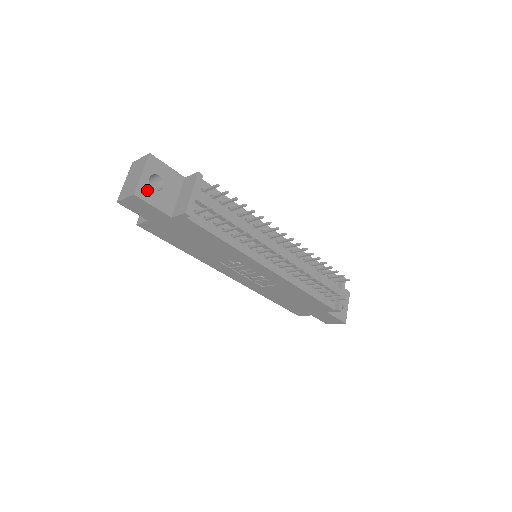
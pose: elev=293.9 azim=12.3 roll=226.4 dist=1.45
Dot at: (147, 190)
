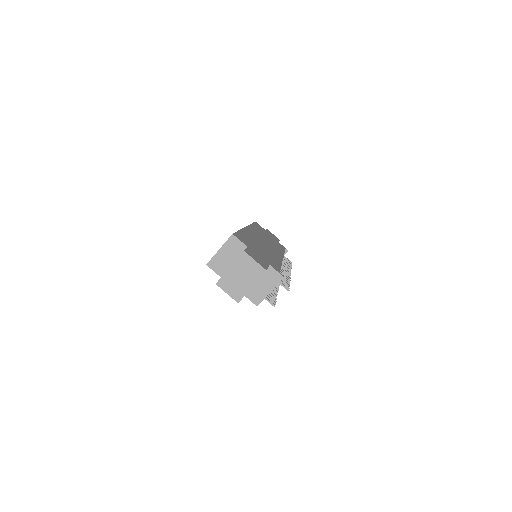
Dot at: occluded
